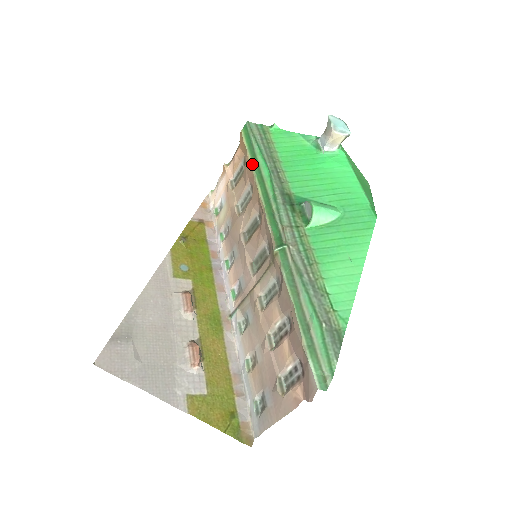
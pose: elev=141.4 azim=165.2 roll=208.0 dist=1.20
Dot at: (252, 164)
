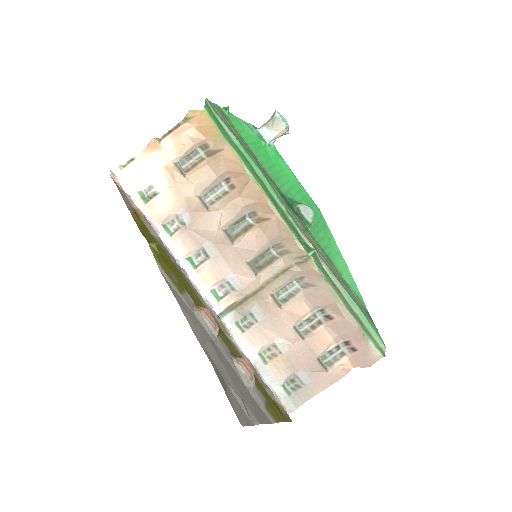
Dot at: (241, 159)
